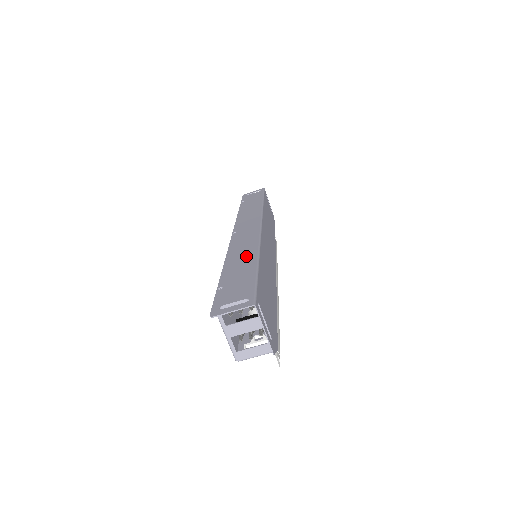
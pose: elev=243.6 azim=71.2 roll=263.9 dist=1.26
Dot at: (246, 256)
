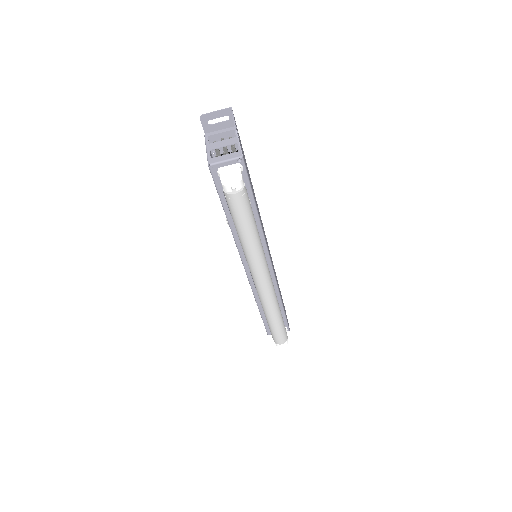
Dot at: occluded
